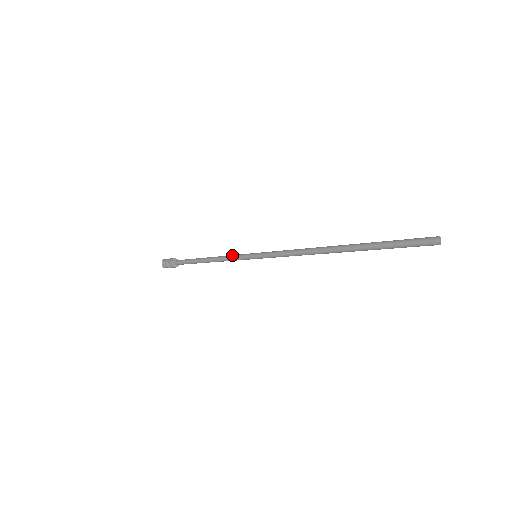
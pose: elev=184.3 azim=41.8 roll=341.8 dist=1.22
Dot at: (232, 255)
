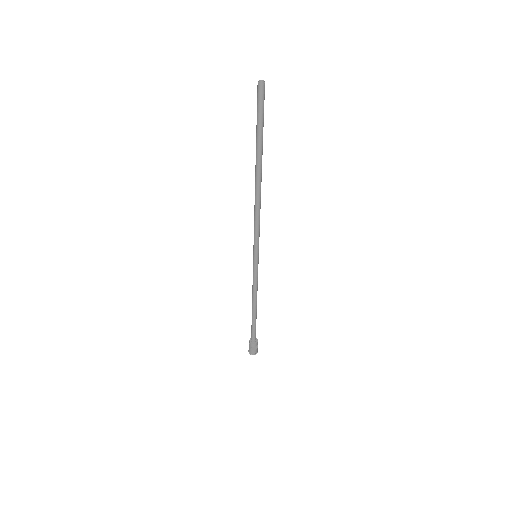
Dot at: occluded
